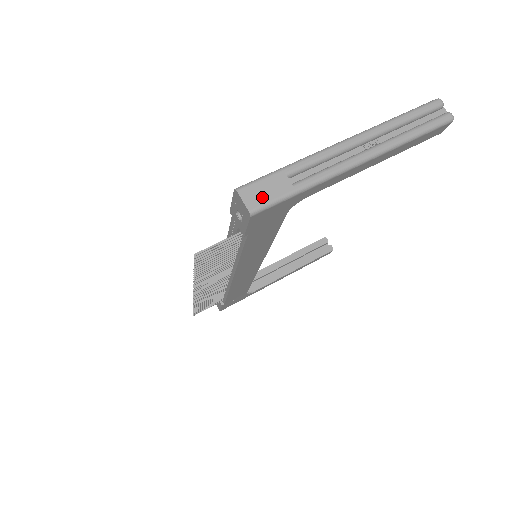
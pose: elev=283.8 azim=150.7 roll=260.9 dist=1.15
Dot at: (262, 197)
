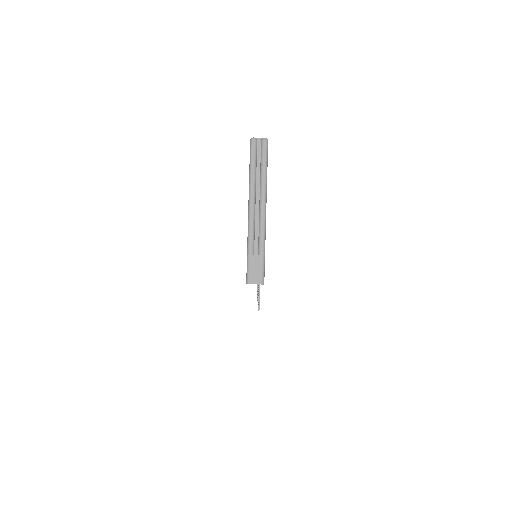
Dot at: (258, 274)
